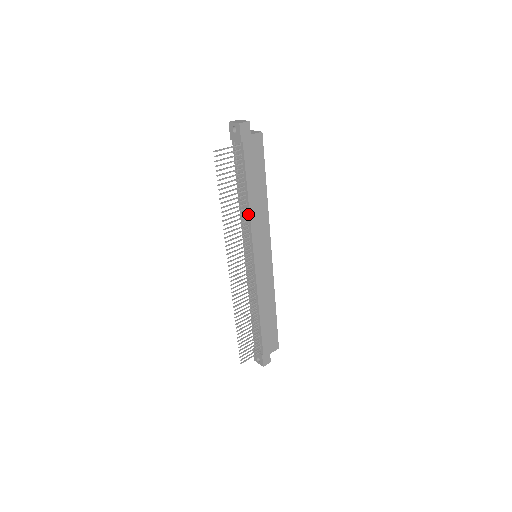
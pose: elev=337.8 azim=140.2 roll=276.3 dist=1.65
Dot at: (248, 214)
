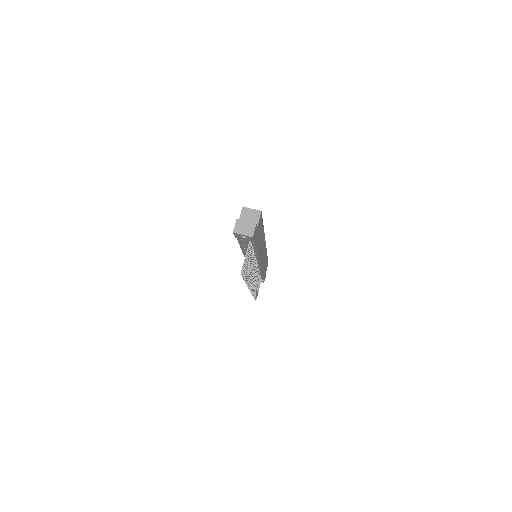
Dot at: (256, 256)
